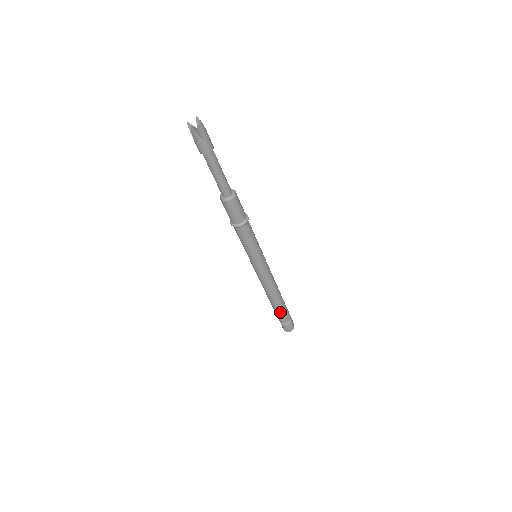
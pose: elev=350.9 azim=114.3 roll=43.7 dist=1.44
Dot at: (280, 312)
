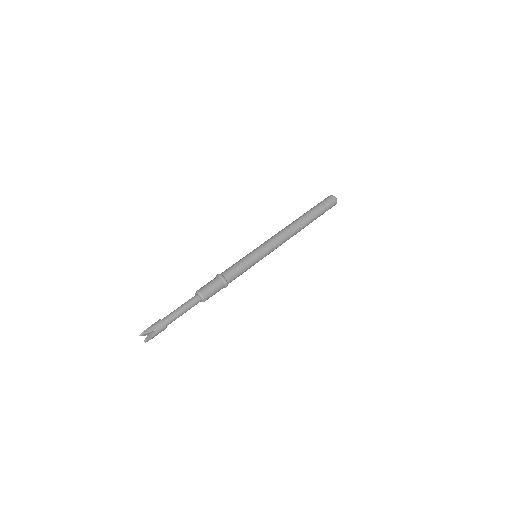
Dot at: occluded
